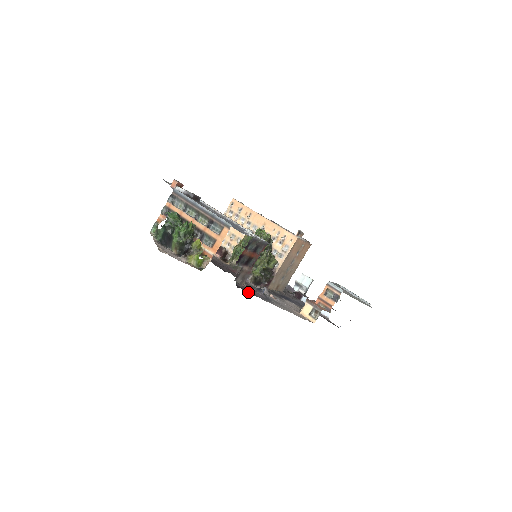
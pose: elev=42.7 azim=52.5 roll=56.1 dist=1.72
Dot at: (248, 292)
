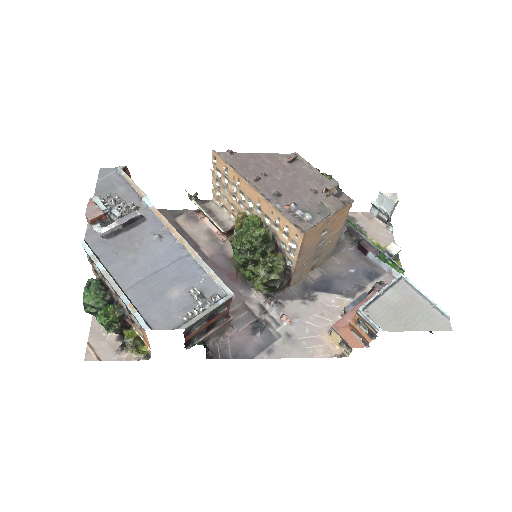
Dot at: (227, 356)
